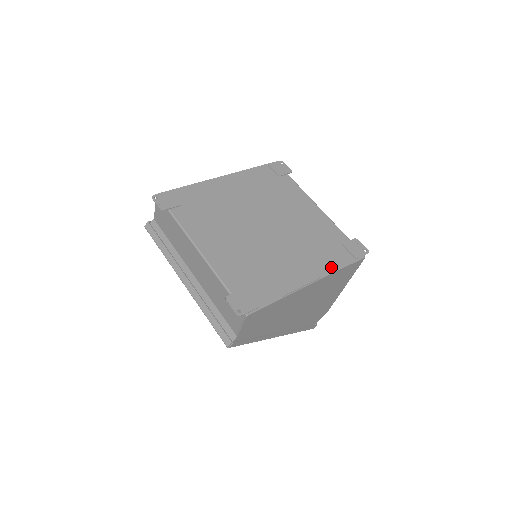
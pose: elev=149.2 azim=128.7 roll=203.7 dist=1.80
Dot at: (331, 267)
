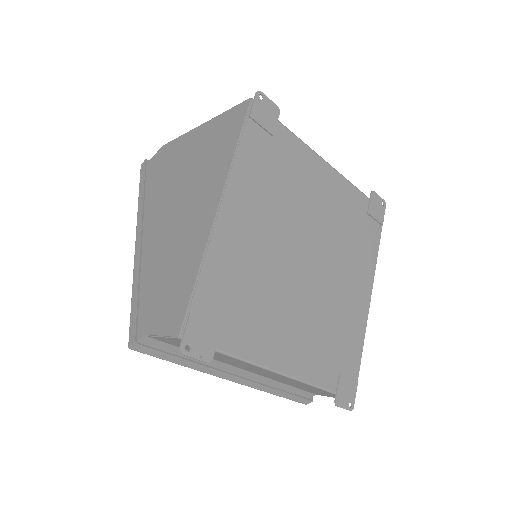
Dot at: (373, 259)
